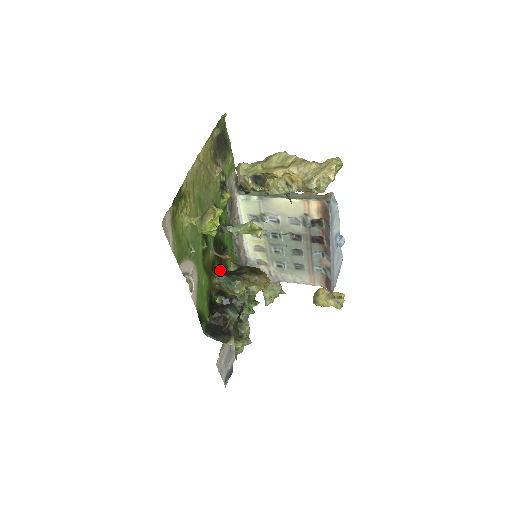
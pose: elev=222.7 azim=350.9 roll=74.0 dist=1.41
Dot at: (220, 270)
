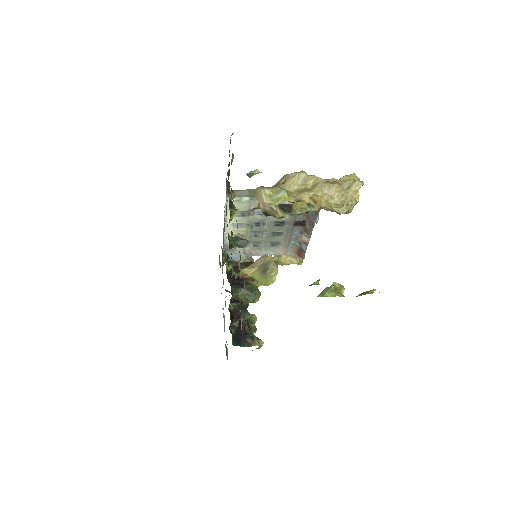
Dot at: occluded
